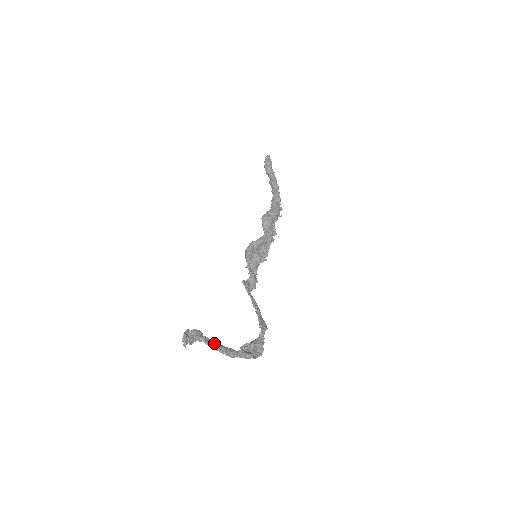
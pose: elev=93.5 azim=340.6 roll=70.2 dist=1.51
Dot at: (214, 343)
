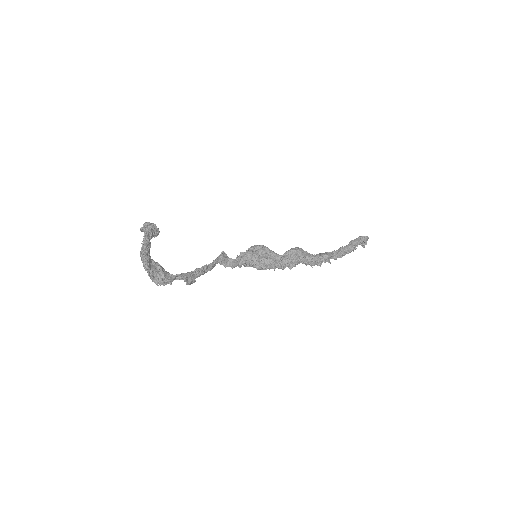
Dot at: (149, 240)
